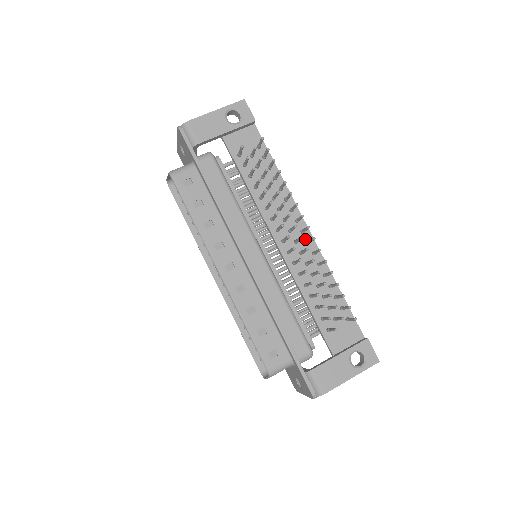
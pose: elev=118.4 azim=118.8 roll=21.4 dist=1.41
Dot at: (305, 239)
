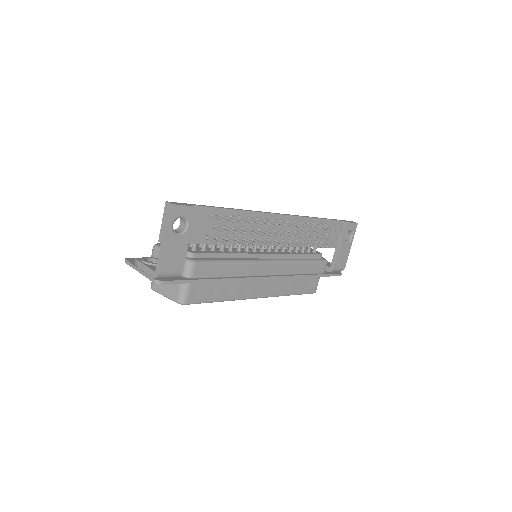
Dot at: occluded
